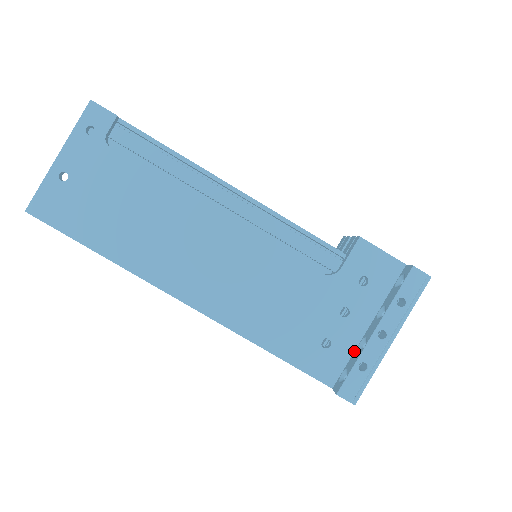
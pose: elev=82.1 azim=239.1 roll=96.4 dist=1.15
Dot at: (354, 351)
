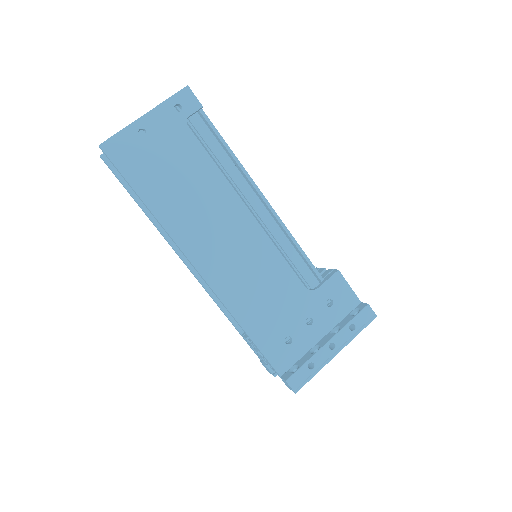
Dot at: (306, 353)
